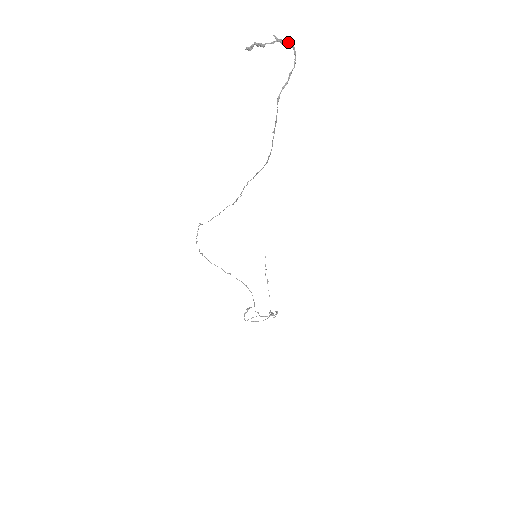
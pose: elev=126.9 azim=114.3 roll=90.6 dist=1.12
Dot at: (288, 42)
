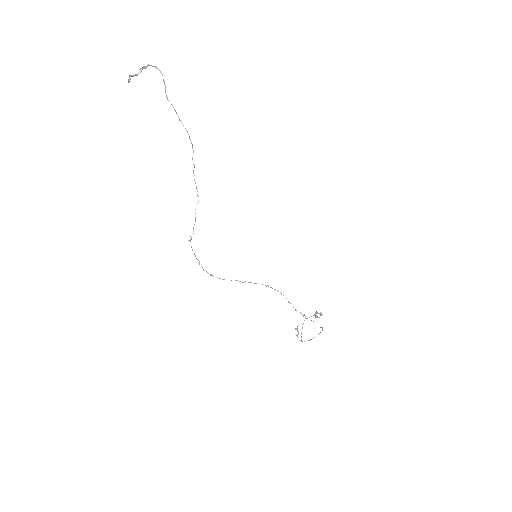
Dot at: occluded
